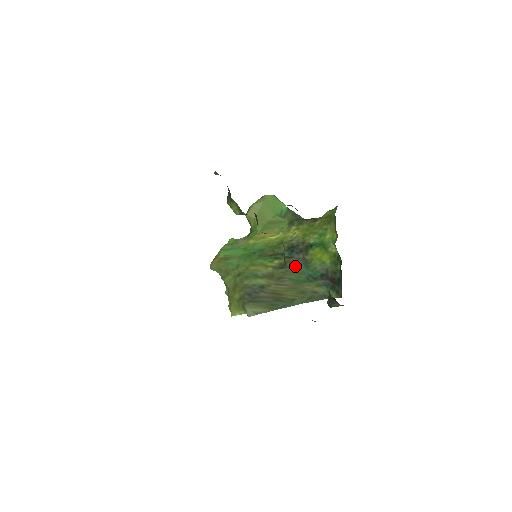
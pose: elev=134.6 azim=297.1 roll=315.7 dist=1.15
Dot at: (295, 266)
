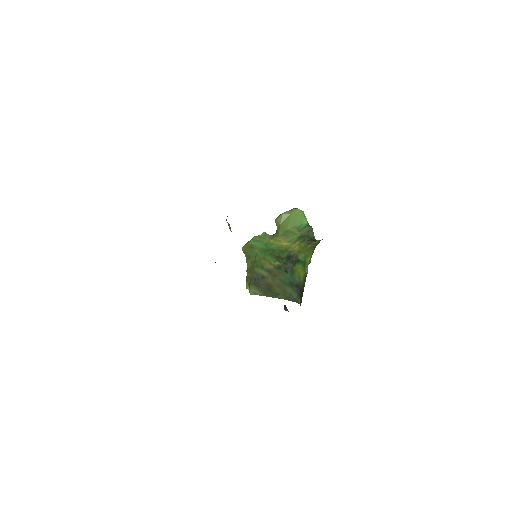
Dot at: (285, 271)
